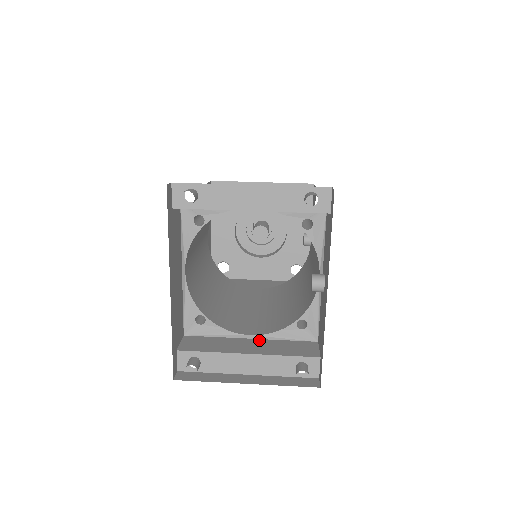
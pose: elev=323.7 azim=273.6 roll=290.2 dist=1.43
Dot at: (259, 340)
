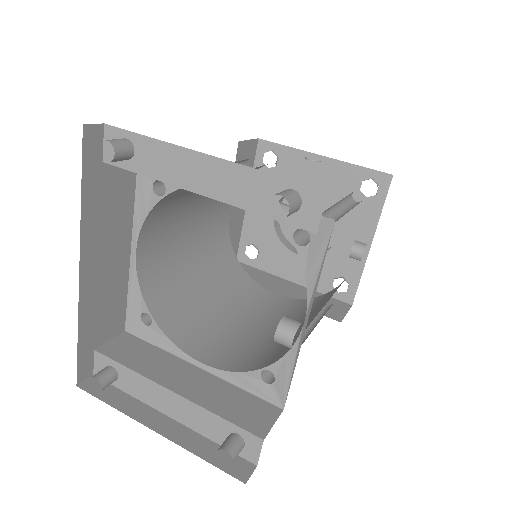
Dot at: (207, 374)
